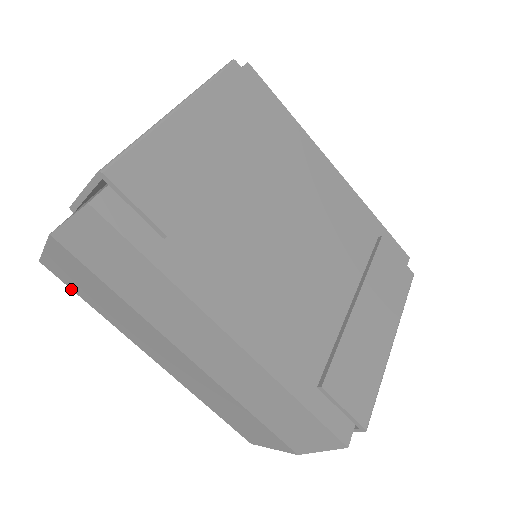
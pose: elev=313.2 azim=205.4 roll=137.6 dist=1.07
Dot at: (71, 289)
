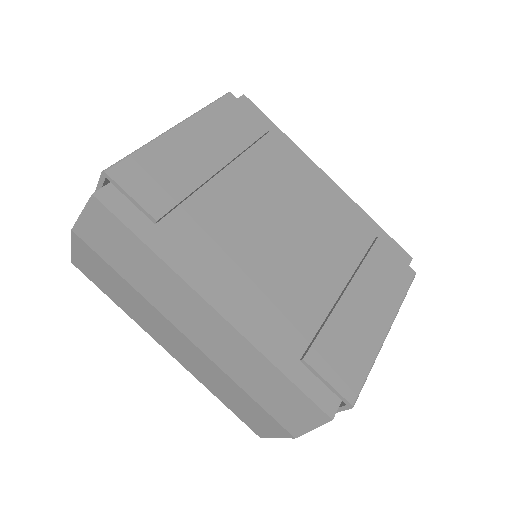
Dot at: occluded
